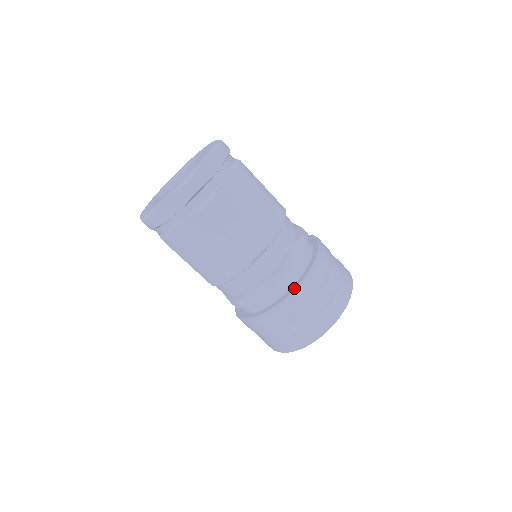
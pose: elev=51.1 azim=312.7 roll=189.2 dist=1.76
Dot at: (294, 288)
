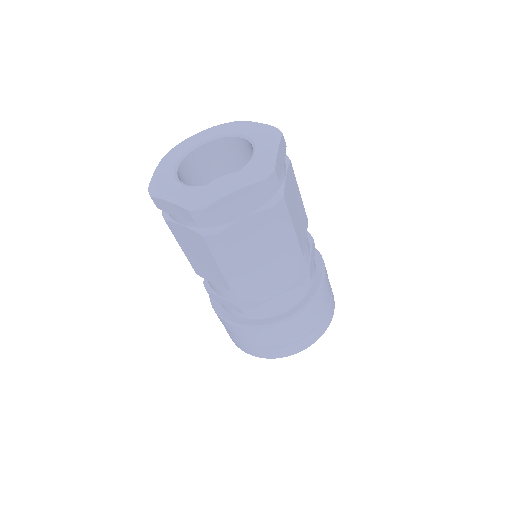
Dot at: (312, 296)
